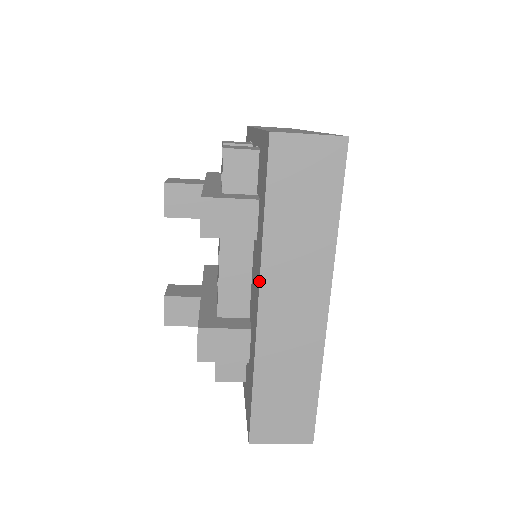
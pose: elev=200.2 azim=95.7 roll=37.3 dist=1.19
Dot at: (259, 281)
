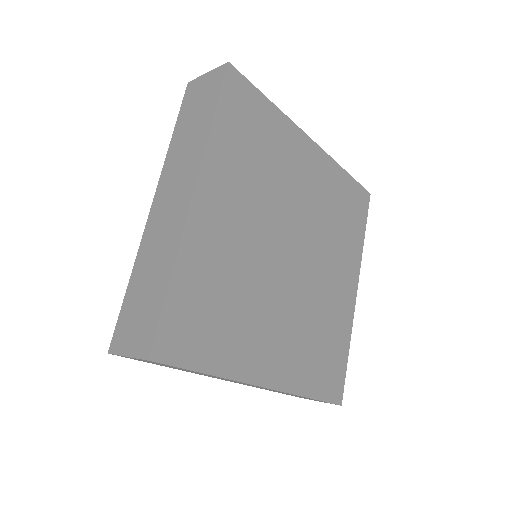
Dot at: (158, 185)
